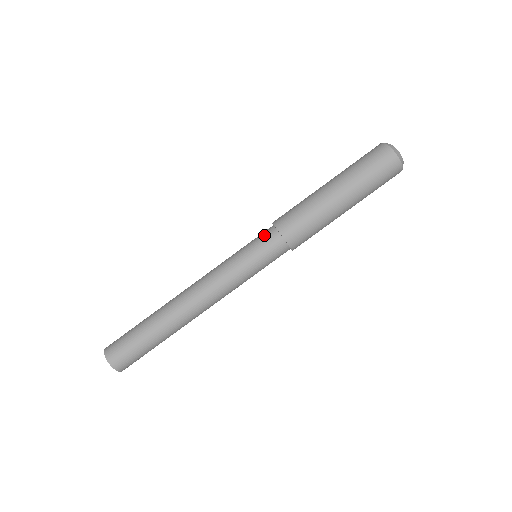
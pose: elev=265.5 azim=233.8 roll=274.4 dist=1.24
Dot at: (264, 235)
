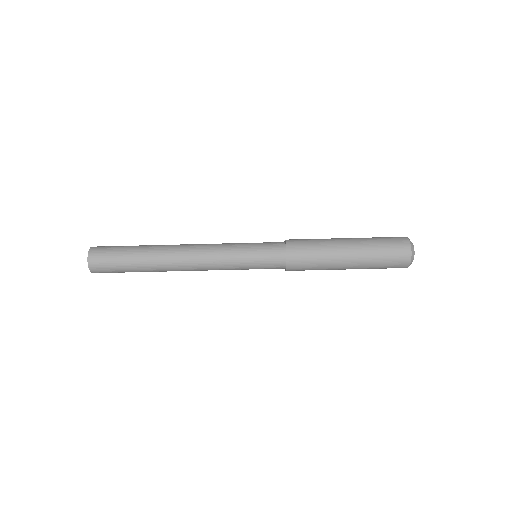
Dot at: (273, 242)
